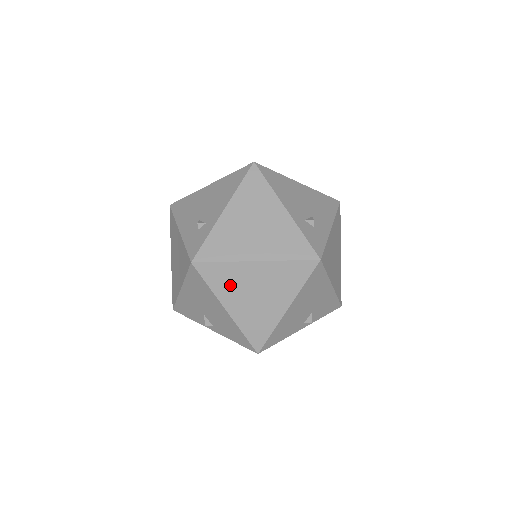
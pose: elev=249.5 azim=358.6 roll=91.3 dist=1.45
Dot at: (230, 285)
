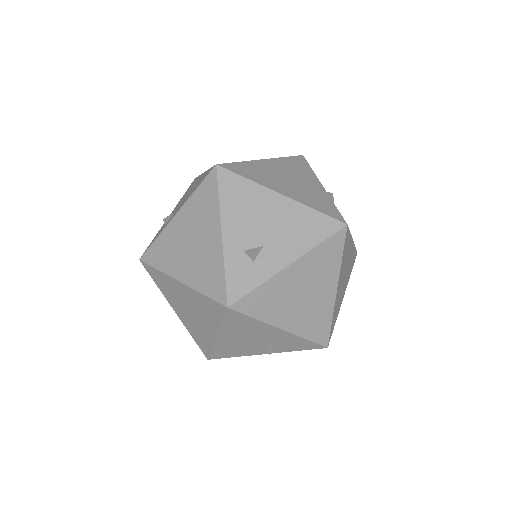
Dot at: (169, 292)
